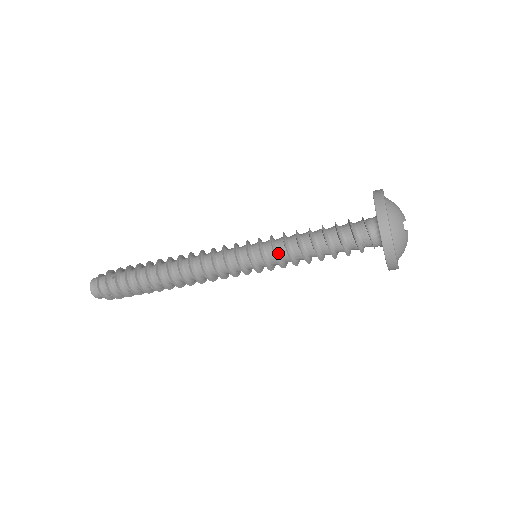
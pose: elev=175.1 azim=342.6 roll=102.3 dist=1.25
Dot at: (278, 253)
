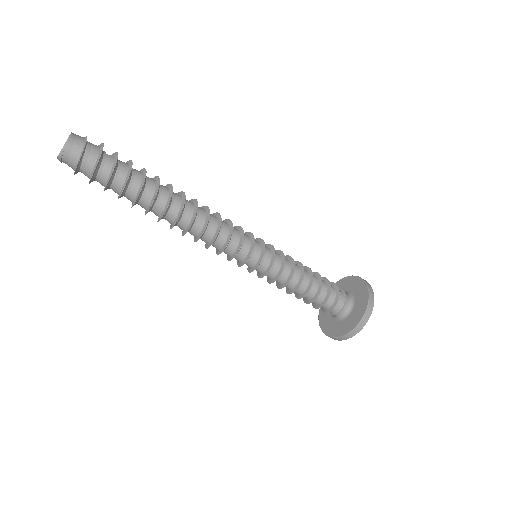
Dot at: (284, 265)
